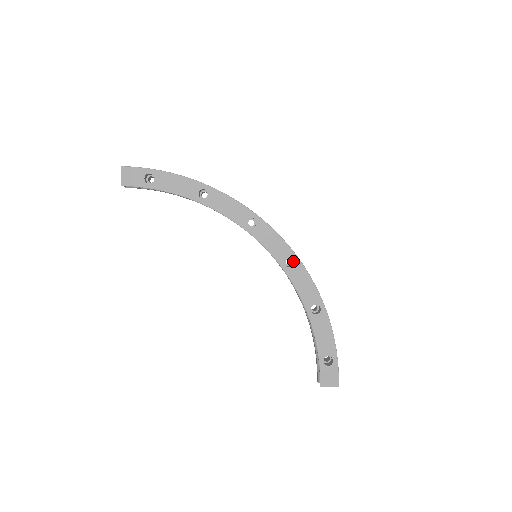
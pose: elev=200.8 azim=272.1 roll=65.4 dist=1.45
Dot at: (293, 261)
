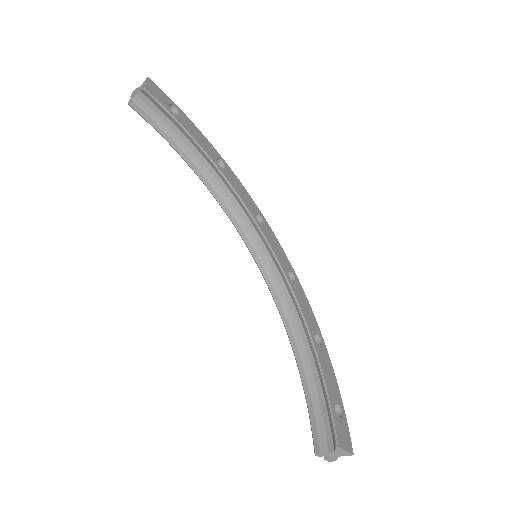
Dot at: occluded
